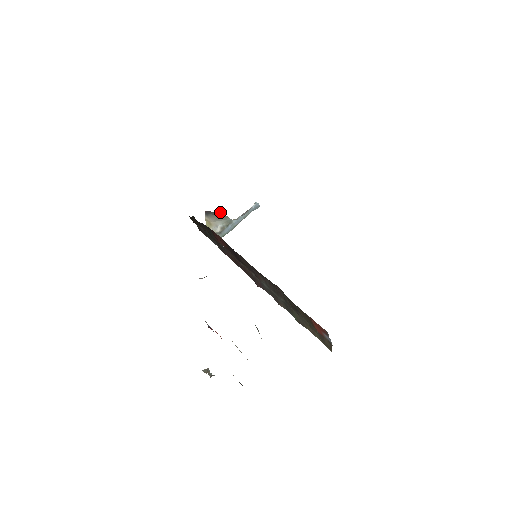
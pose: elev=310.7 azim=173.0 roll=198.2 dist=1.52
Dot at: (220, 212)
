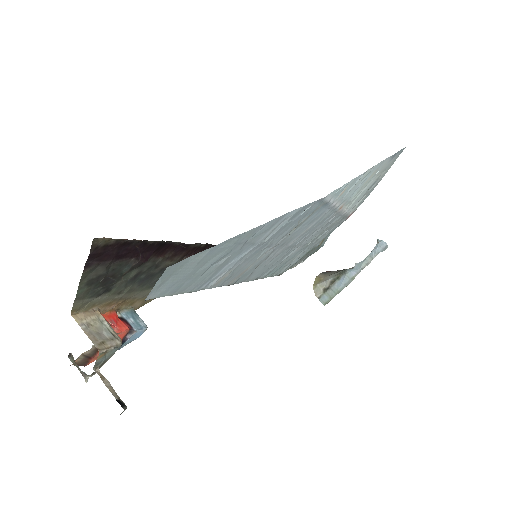
Dot at: occluded
